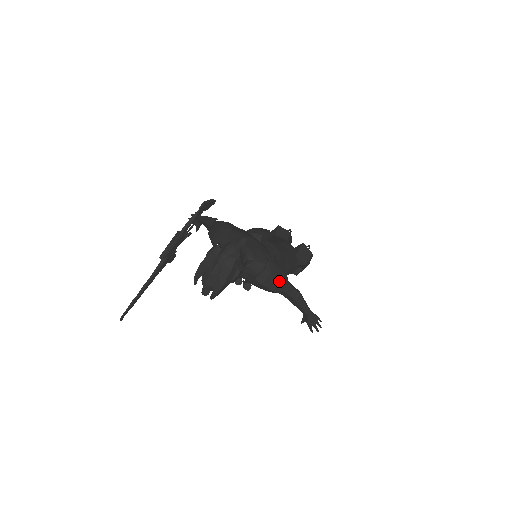
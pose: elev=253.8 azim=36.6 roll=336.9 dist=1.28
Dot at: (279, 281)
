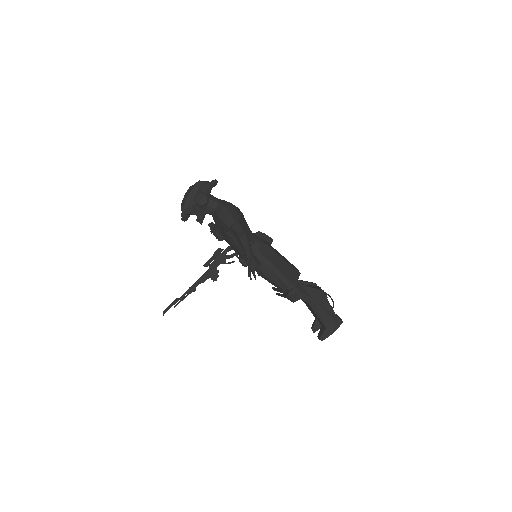
Dot at: (229, 214)
